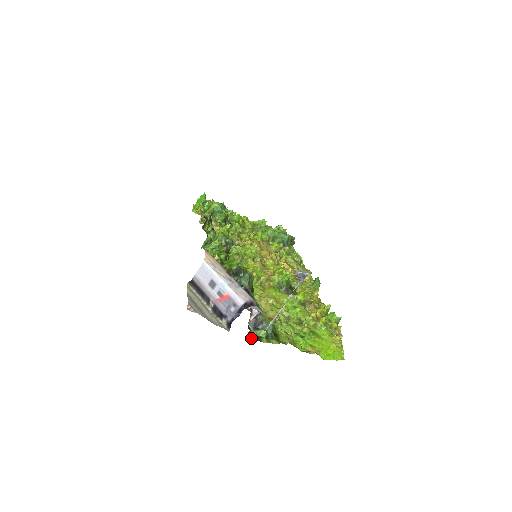
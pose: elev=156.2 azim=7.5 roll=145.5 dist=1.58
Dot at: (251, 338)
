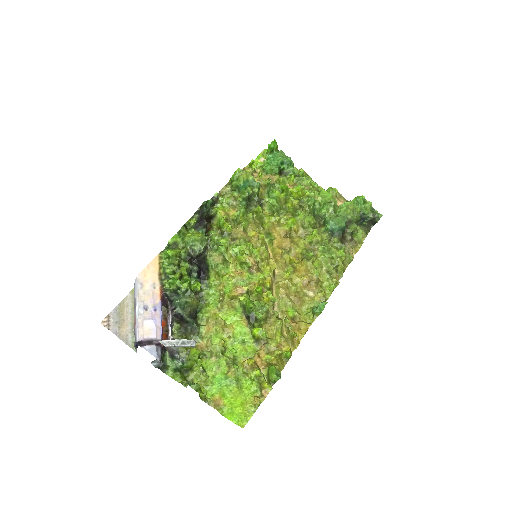
Dot at: (158, 365)
